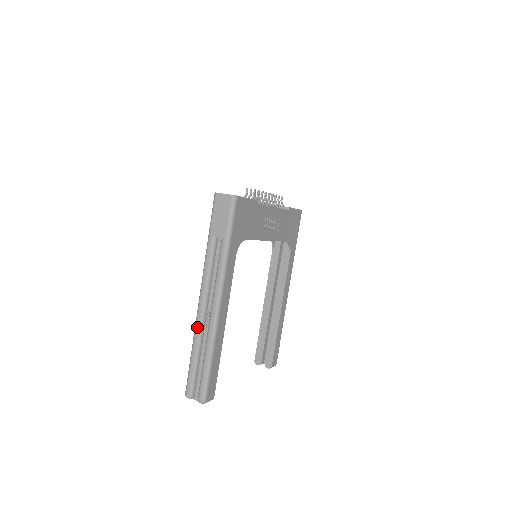
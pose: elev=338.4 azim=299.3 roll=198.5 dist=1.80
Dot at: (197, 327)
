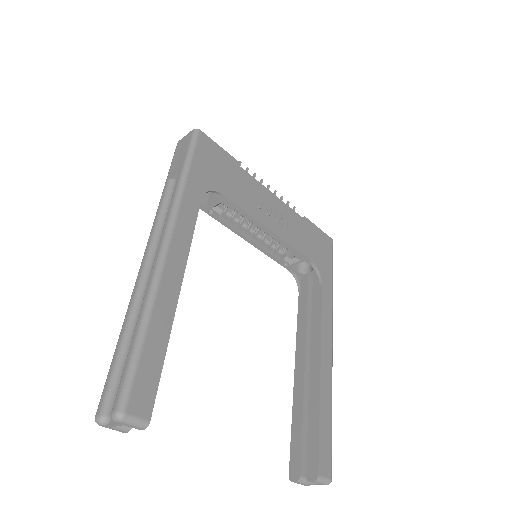
Dot at: (133, 292)
